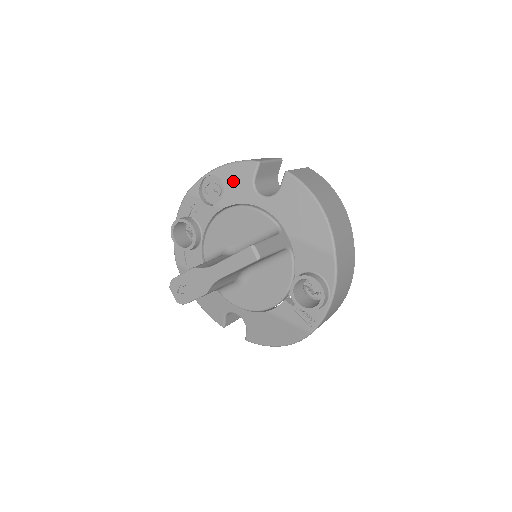
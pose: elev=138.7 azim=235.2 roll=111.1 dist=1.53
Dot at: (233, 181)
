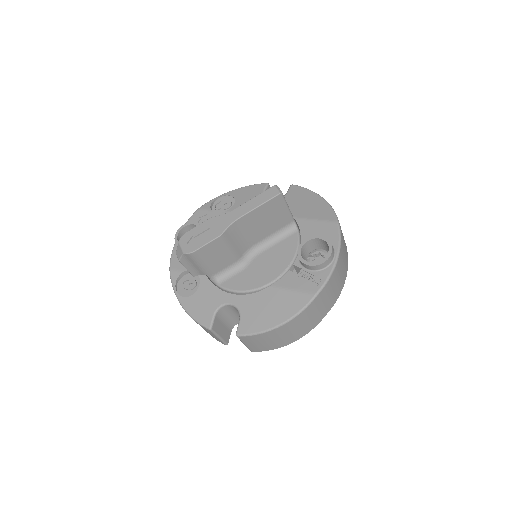
Dot at: (244, 195)
